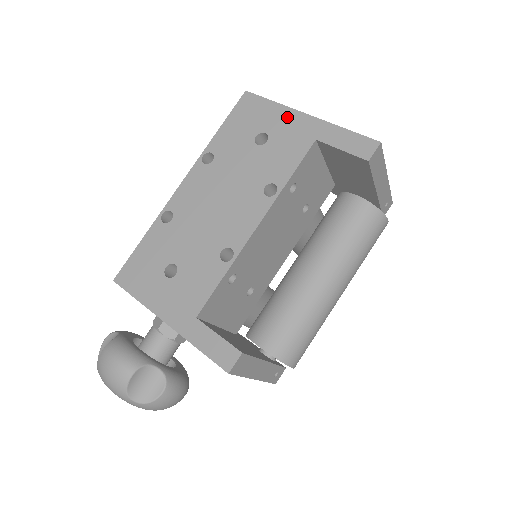
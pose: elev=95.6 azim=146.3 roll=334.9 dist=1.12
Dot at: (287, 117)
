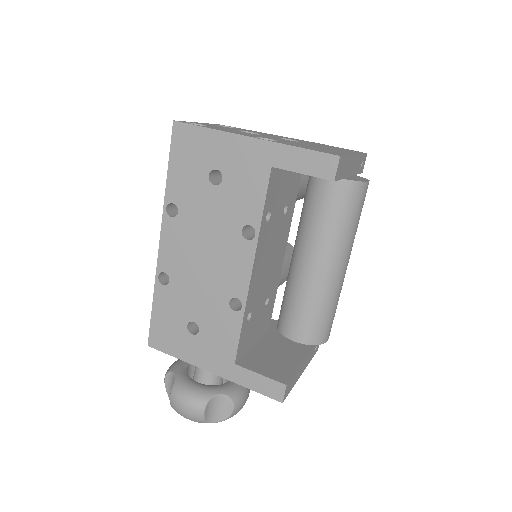
Dot at: (231, 145)
